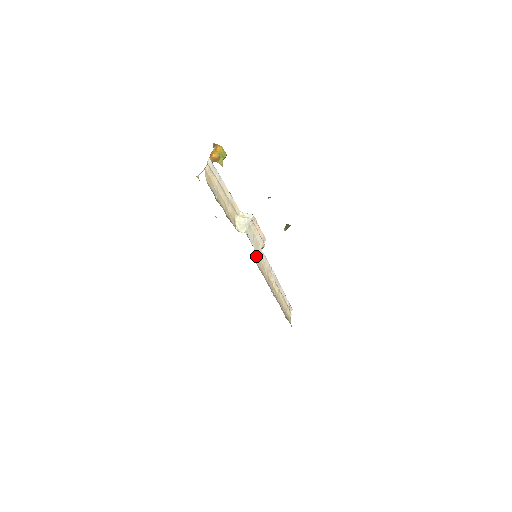
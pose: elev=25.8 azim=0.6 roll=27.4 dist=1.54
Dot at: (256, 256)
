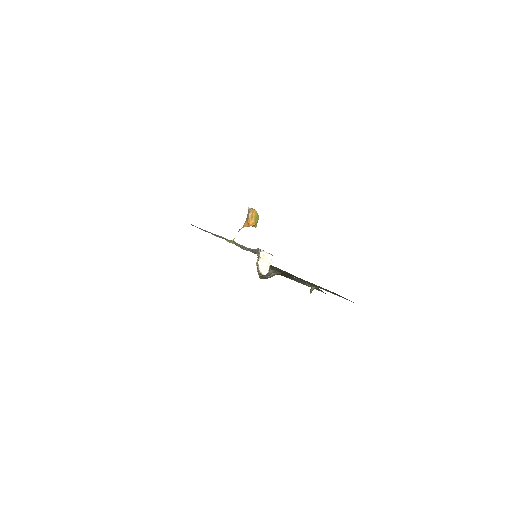
Dot at: occluded
